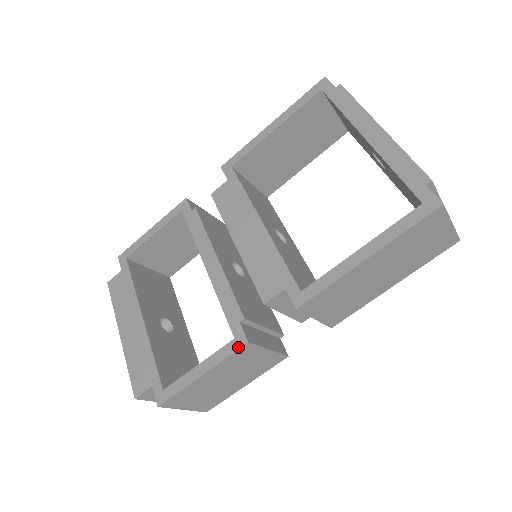
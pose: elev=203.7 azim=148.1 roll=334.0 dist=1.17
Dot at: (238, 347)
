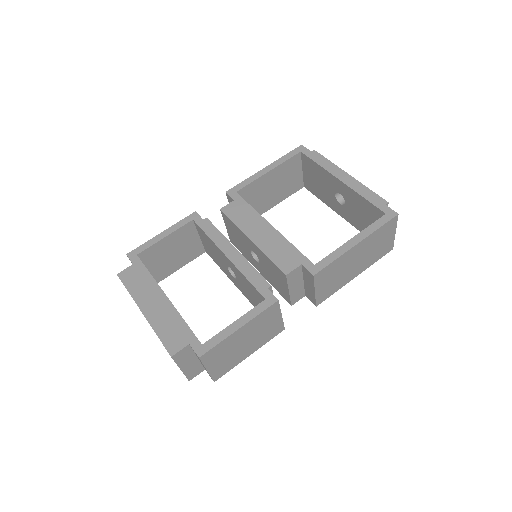
Dot at: (270, 304)
